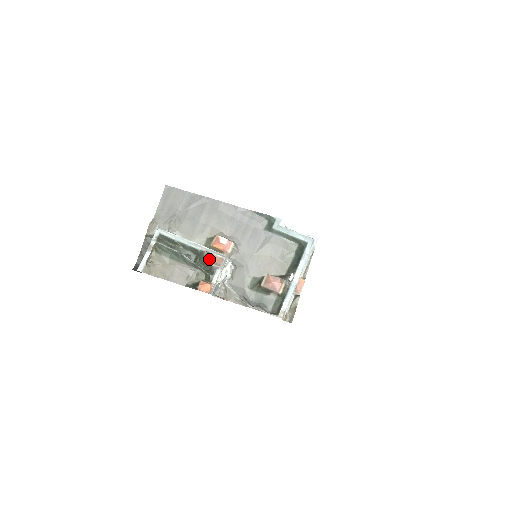
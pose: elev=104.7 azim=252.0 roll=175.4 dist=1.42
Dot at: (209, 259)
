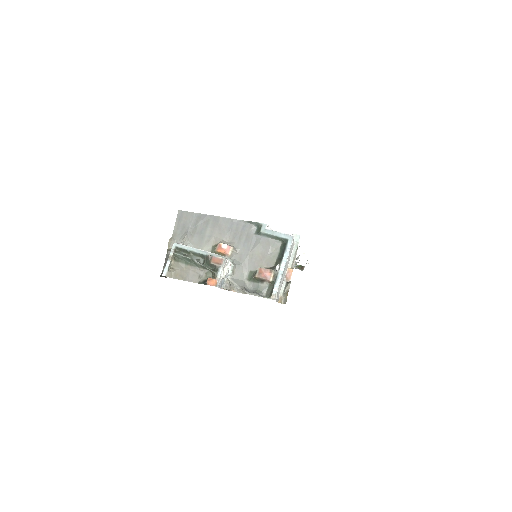
Dot at: (213, 261)
